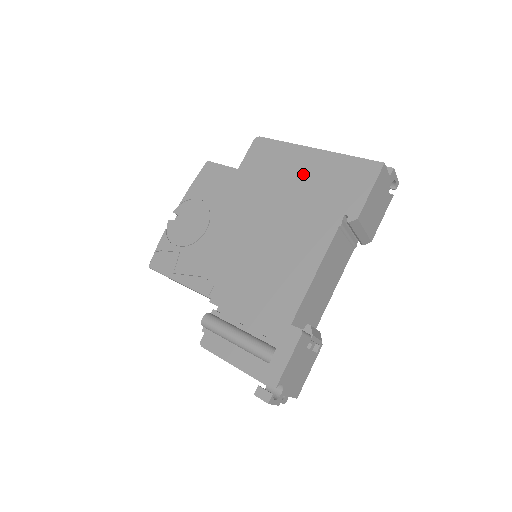
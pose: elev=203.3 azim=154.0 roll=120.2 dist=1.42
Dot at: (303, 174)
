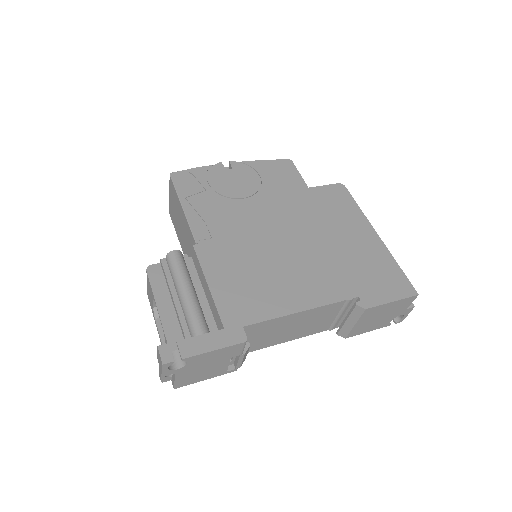
Dot at: (353, 240)
